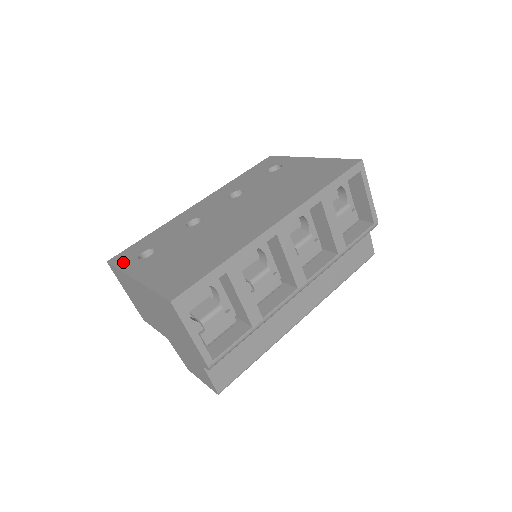
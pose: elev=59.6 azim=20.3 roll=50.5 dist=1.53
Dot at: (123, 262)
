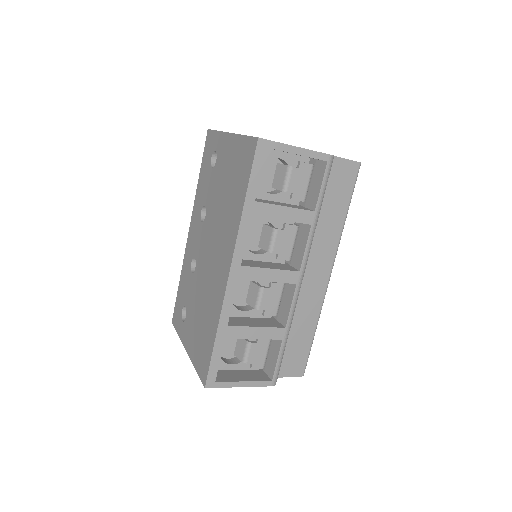
Dot at: (177, 325)
